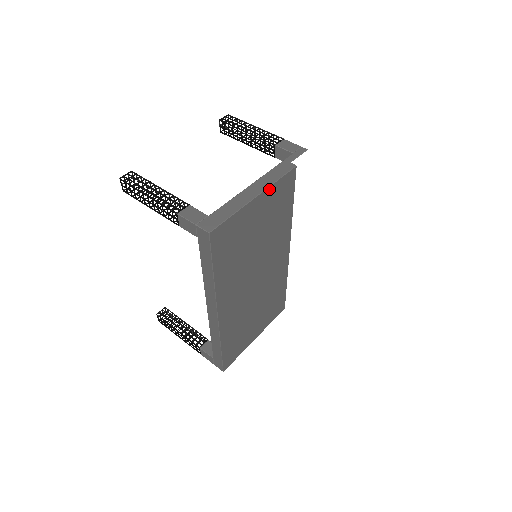
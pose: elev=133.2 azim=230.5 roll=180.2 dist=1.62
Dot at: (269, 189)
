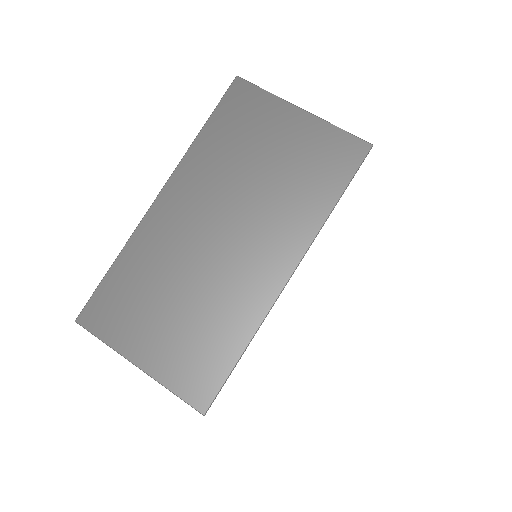
Dot at: (321, 123)
